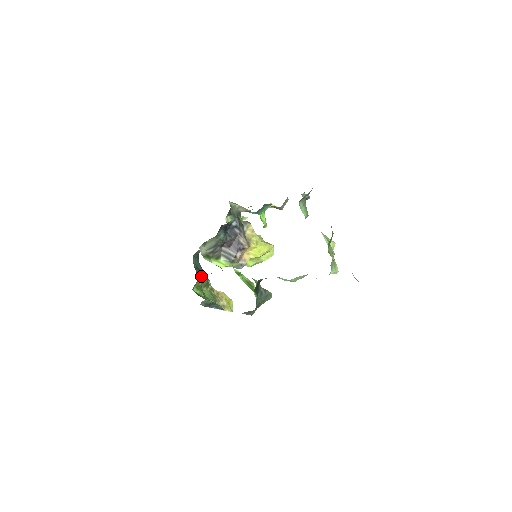
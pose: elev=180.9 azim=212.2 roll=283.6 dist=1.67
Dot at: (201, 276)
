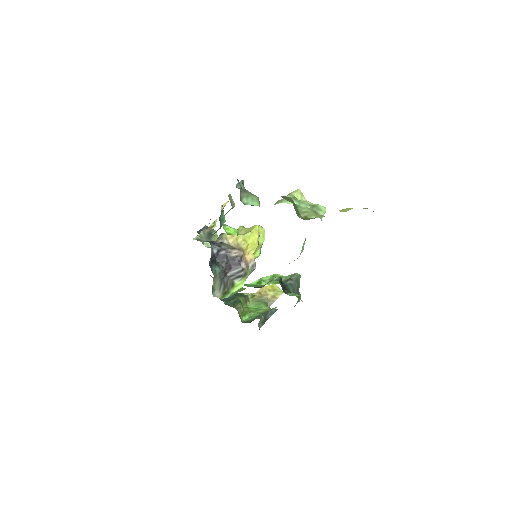
Dot at: (236, 304)
